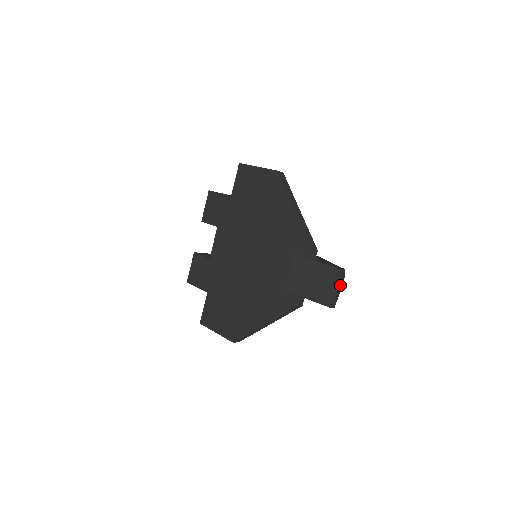
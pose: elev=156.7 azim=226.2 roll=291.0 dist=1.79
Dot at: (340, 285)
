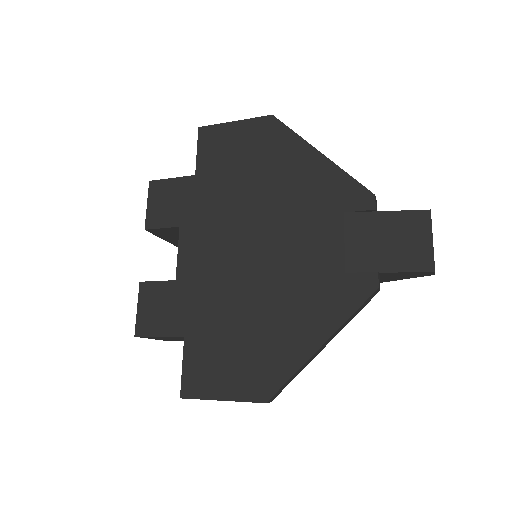
Dot at: occluded
